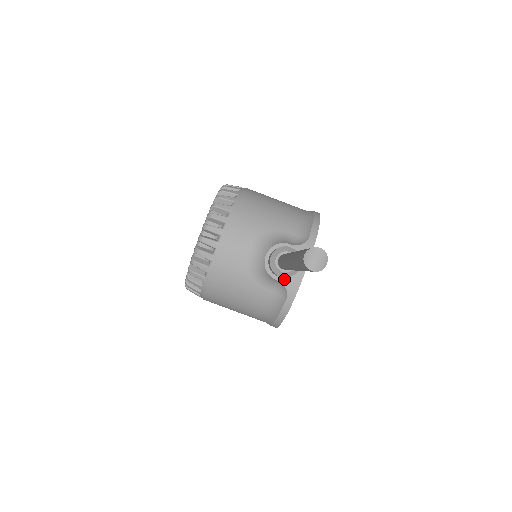
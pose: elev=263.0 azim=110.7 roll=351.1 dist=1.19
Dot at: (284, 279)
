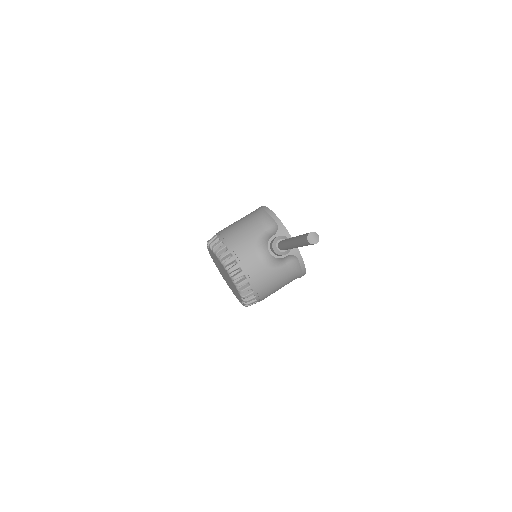
Dot at: occluded
